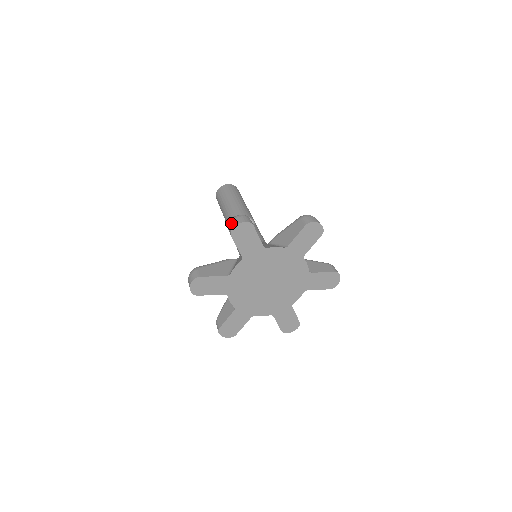
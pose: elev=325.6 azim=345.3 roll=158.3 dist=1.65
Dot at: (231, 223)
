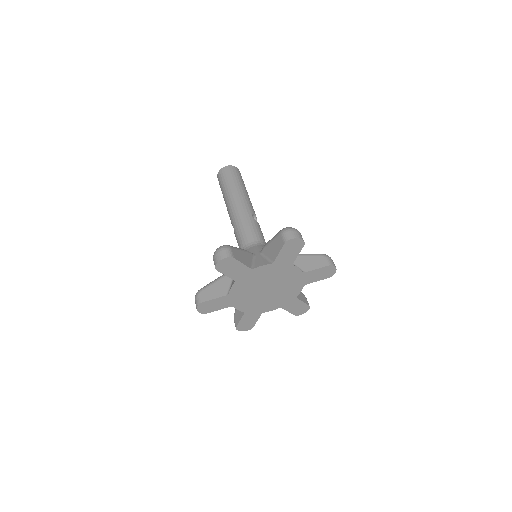
Dot at: (290, 233)
